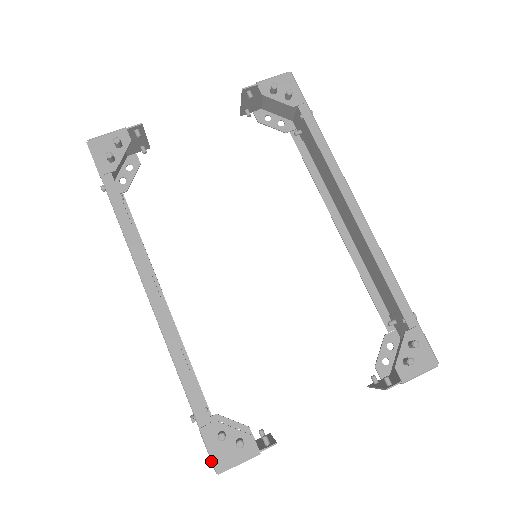
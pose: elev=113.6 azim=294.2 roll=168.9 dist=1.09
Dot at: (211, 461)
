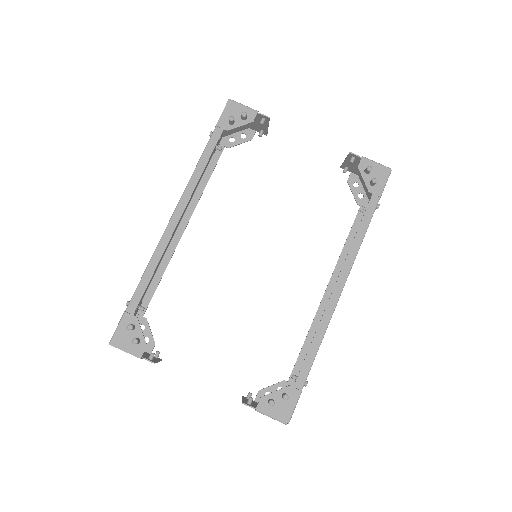
Dot at: (113, 334)
